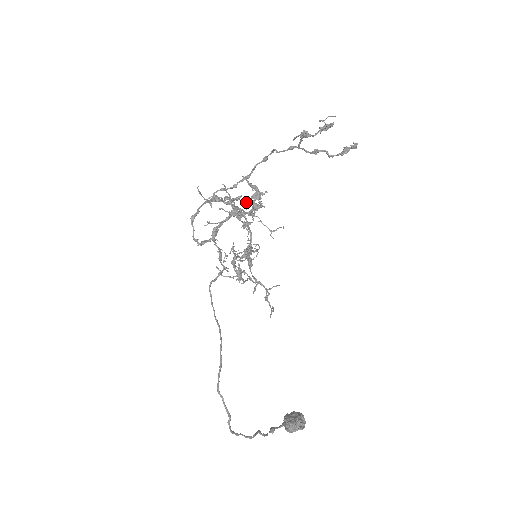
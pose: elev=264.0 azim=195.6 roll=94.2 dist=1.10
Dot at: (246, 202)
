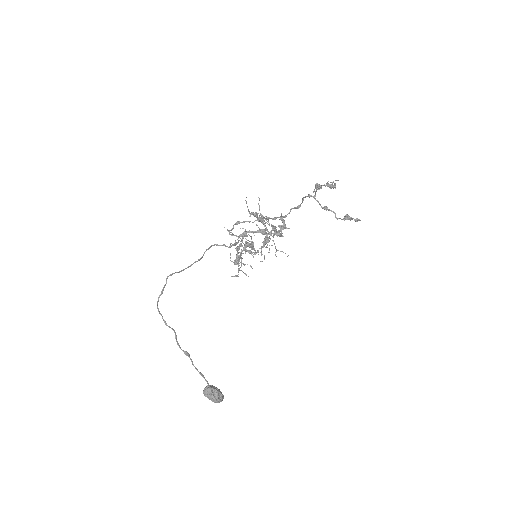
Dot at: (274, 229)
